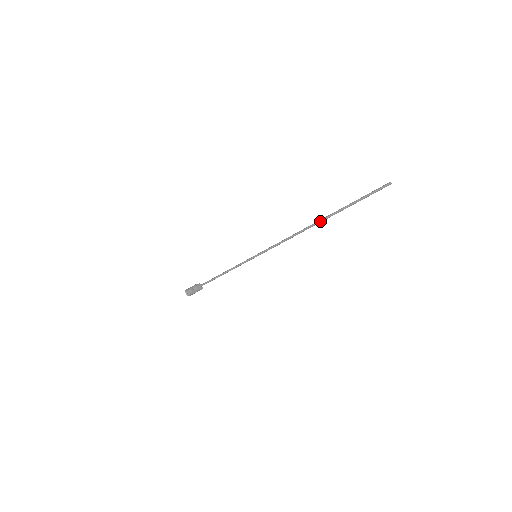
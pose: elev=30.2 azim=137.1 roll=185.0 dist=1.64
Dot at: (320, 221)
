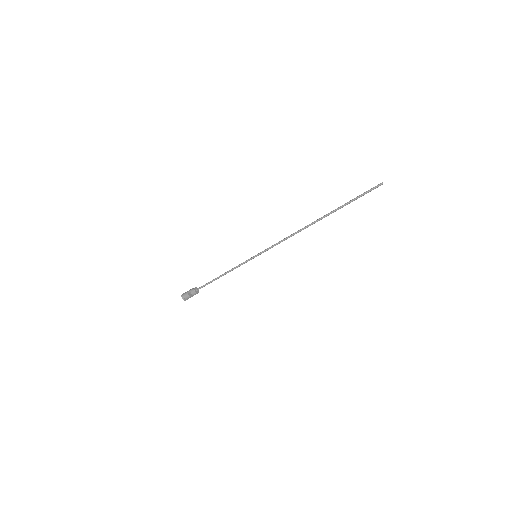
Dot at: (319, 219)
